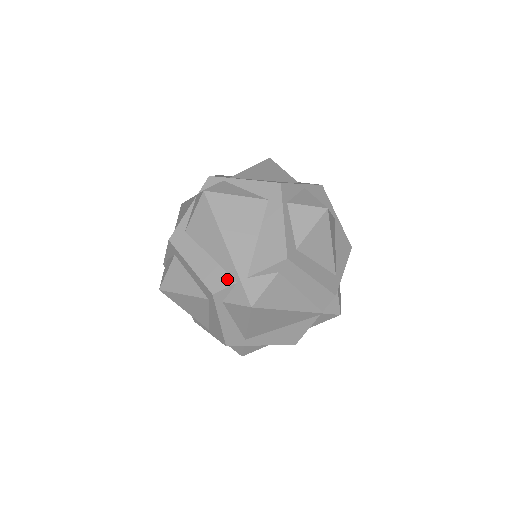
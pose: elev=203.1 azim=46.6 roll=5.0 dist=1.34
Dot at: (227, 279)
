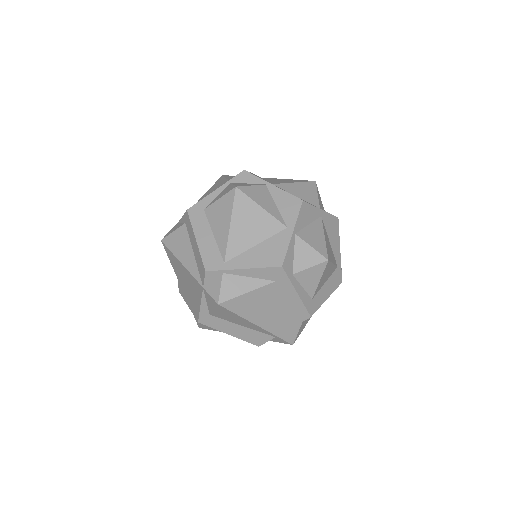
Dot at: (266, 337)
